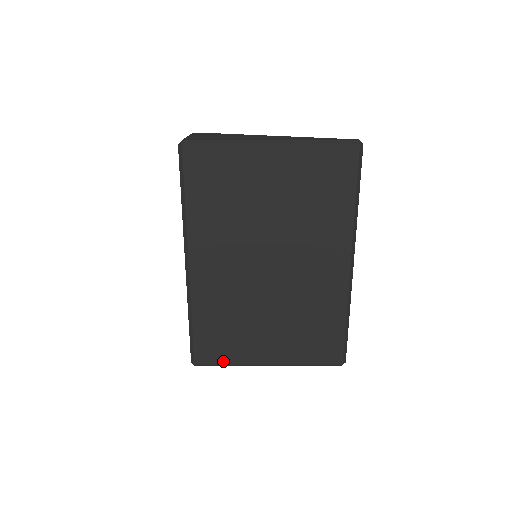
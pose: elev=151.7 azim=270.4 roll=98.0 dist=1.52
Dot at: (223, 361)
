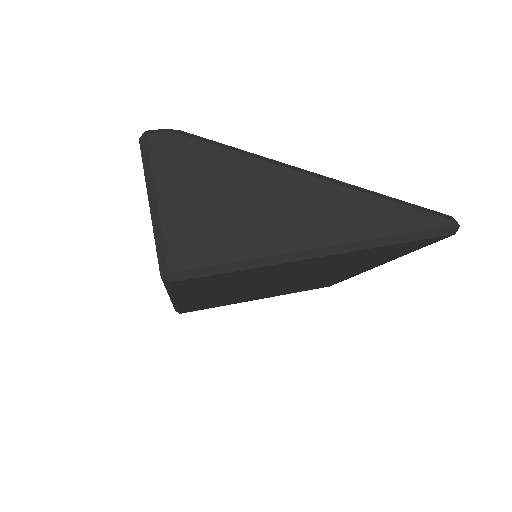
Dot at: occluded
